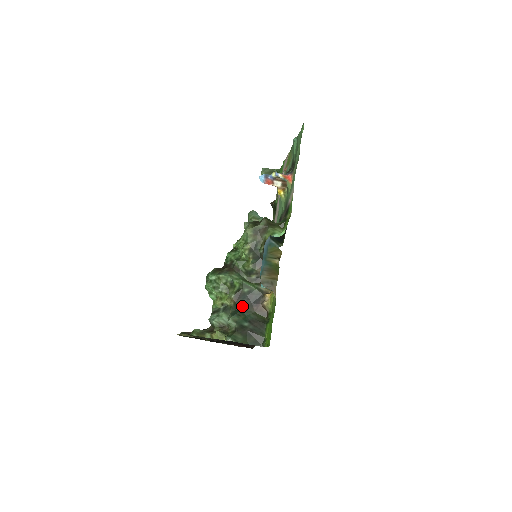
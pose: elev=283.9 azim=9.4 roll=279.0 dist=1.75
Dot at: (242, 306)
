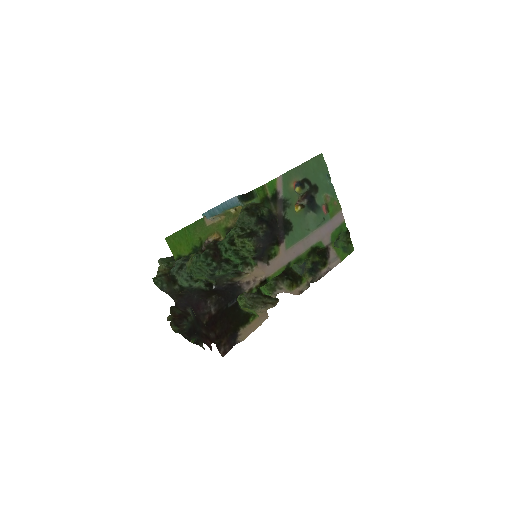
Dot at: occluded
